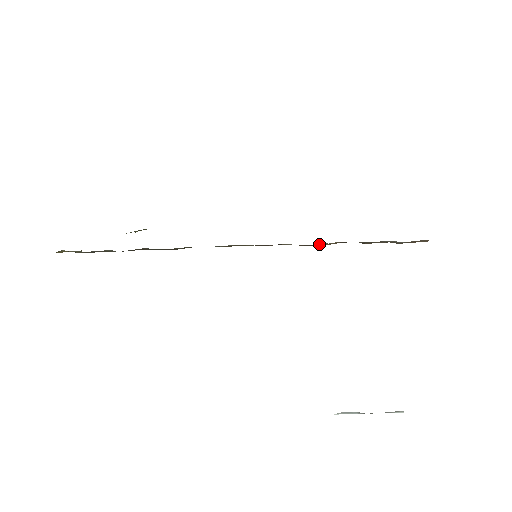
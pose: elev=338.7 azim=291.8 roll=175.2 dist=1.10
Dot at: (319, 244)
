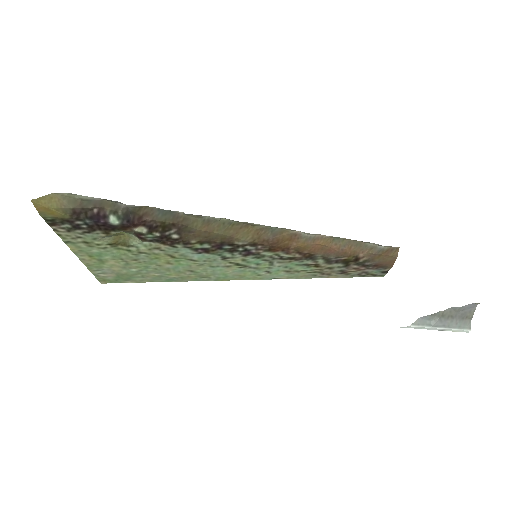
Dot at: (317, 239)
